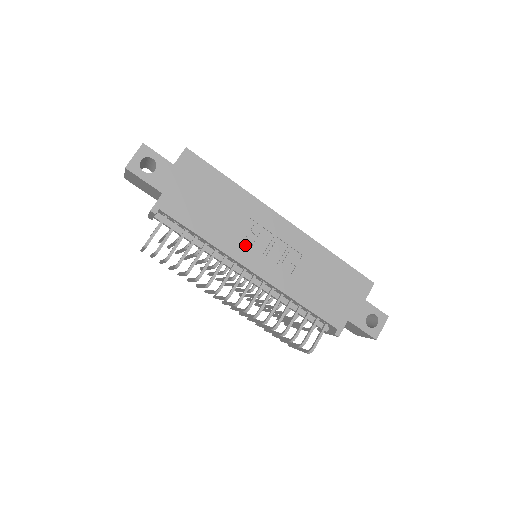
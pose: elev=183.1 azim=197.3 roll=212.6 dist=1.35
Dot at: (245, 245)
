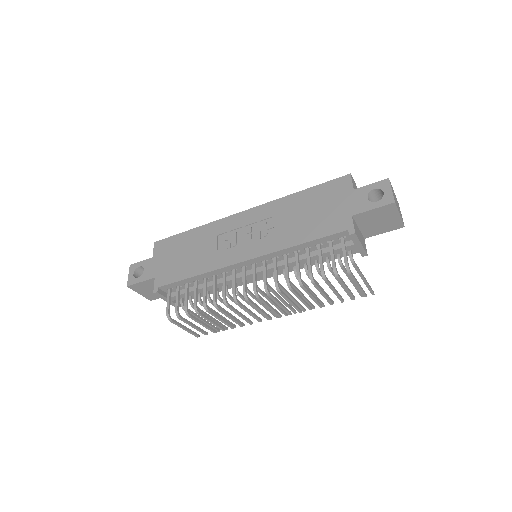
Dot at: (226, 252)
